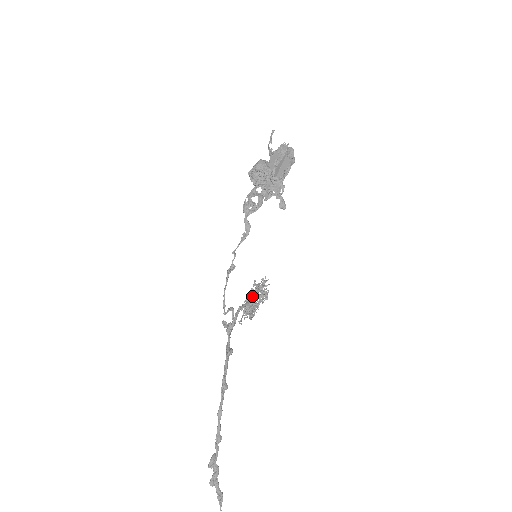
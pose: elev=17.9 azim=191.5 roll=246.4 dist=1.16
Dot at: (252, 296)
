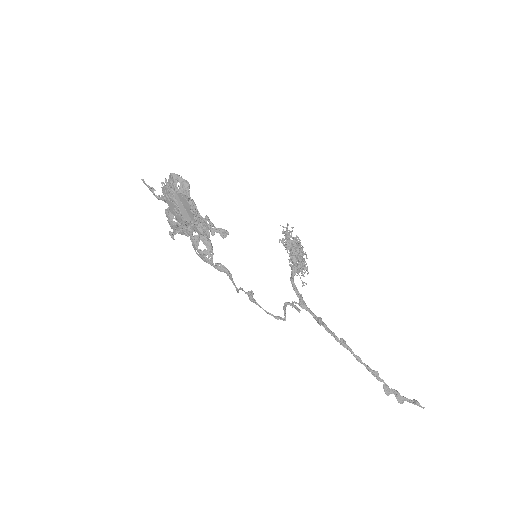
Dot at: occluded
